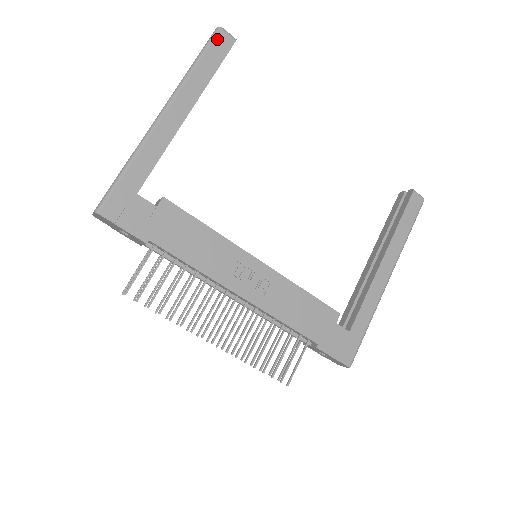
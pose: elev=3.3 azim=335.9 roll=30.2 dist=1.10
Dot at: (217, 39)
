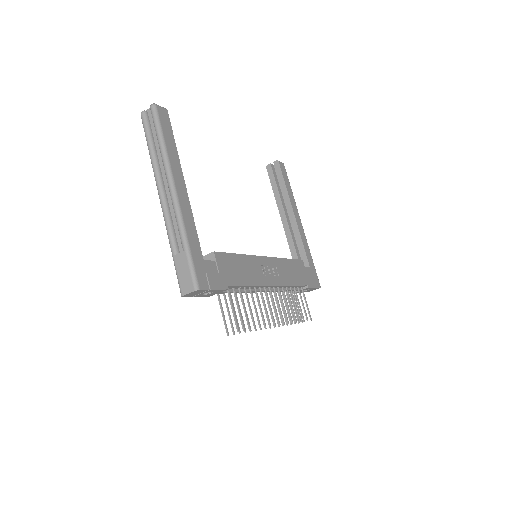
Dot at: (160, 115)
